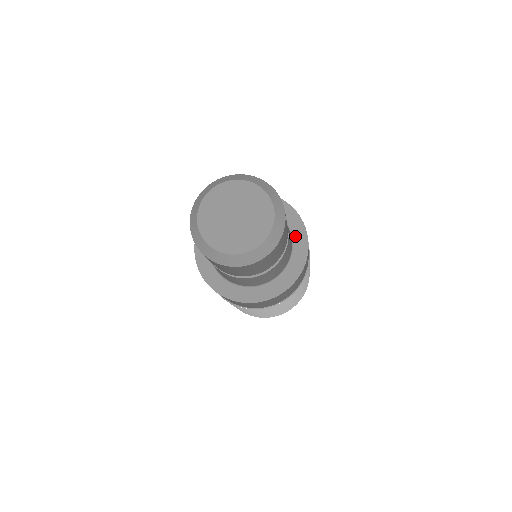
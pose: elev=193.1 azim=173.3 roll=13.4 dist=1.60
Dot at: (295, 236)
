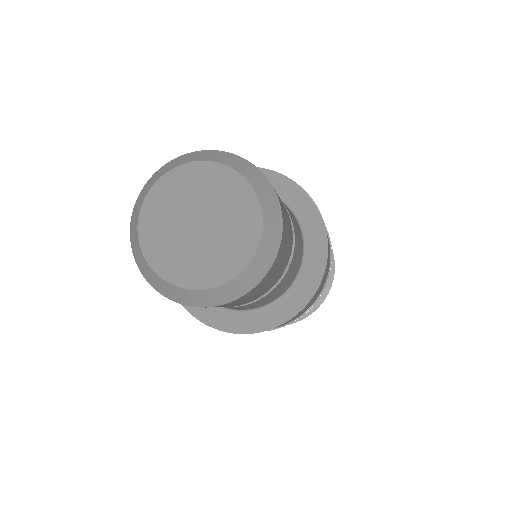
Dot at: (287, 199)
